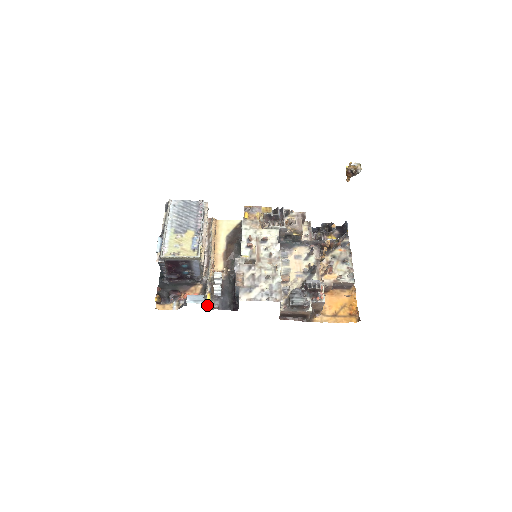
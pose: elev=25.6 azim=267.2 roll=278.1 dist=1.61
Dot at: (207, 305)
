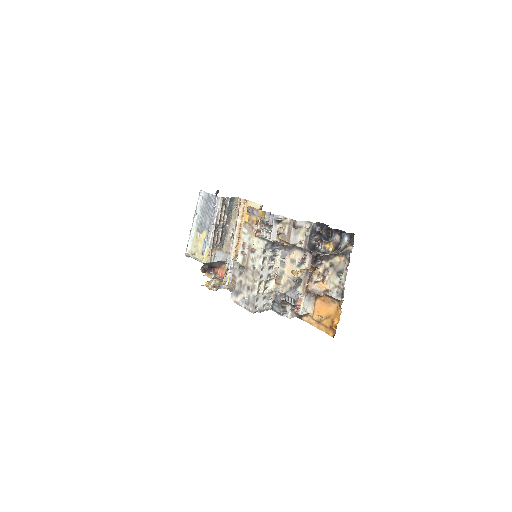
Dot at: (226, 286)
